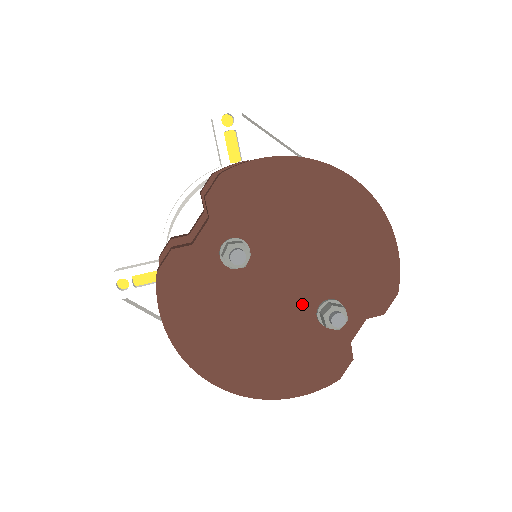
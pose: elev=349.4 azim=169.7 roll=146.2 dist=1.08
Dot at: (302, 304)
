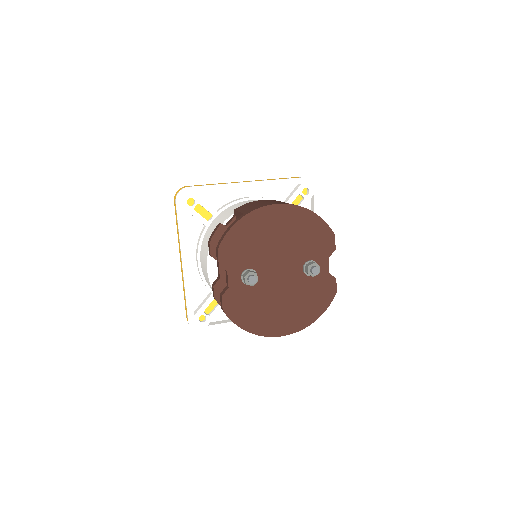
Dot at: (295, 274)
